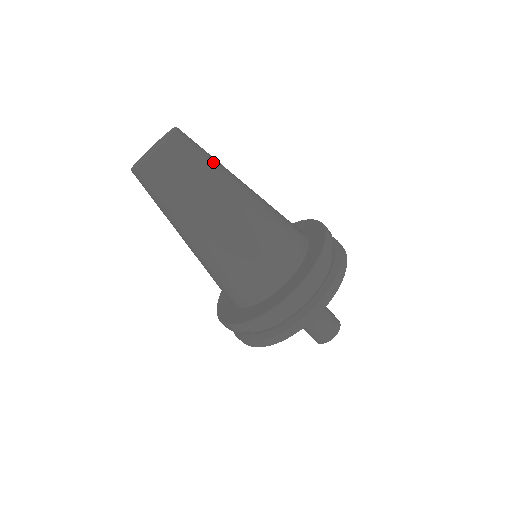
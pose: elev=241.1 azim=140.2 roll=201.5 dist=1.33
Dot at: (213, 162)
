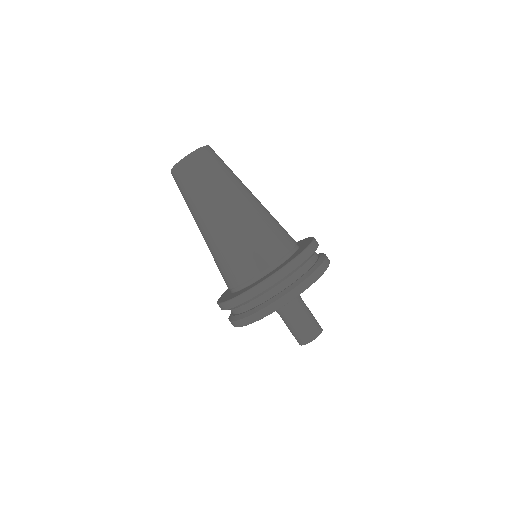
Dot at: occluded
